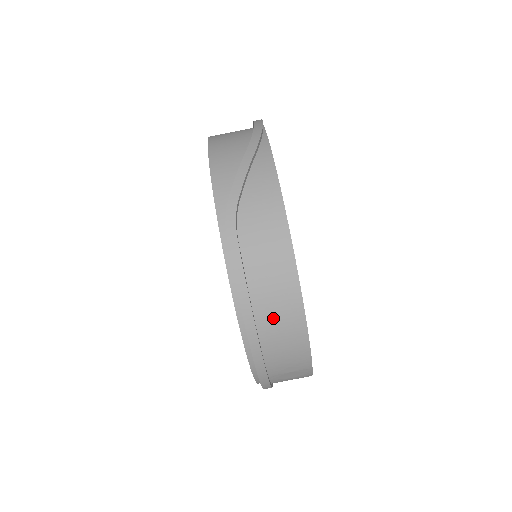
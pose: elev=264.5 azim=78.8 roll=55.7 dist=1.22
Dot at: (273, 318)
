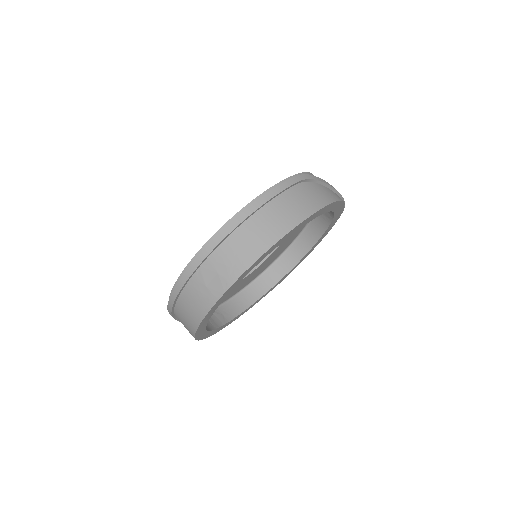
Dot at: (265, 221)
